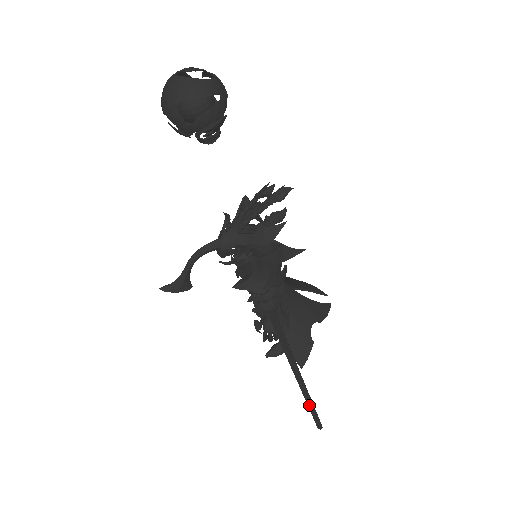
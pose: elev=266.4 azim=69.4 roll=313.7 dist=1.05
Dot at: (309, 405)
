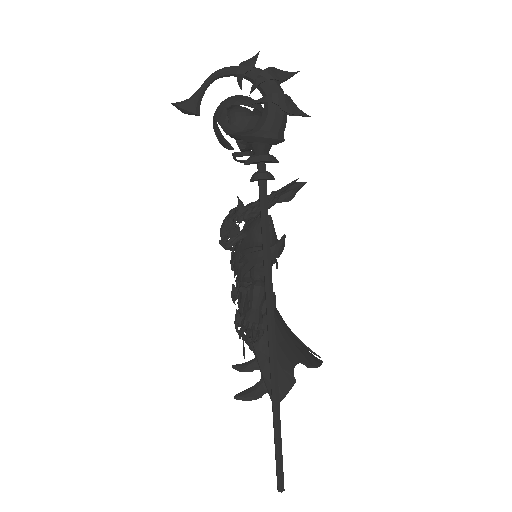
Dot at: (275, 413)
